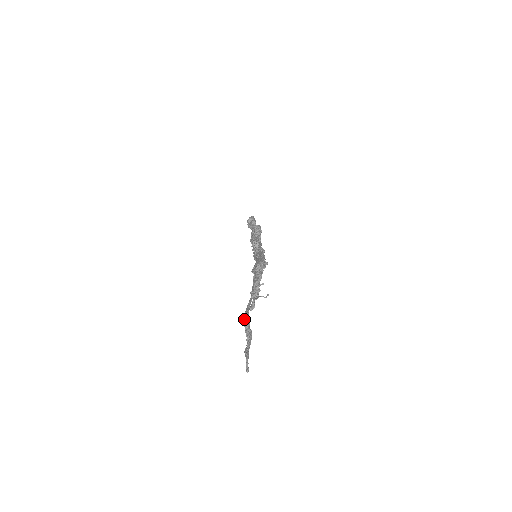
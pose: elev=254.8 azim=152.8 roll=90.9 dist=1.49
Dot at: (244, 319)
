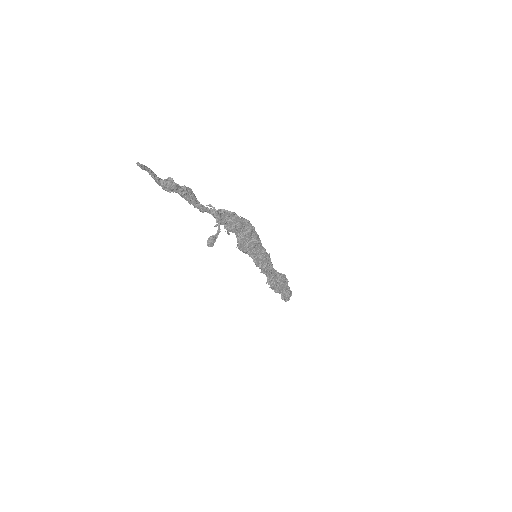
Dot at: (184, 197)
